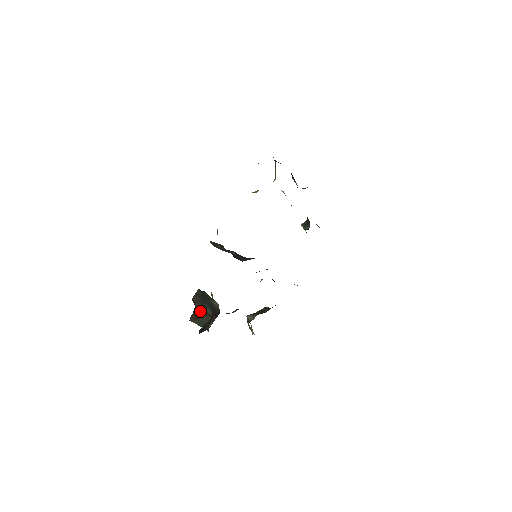
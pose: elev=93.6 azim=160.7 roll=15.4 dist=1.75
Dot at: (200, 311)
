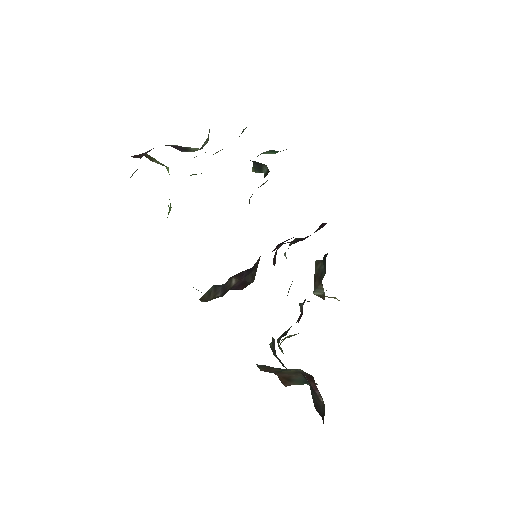
Dot at: (283, 374)
